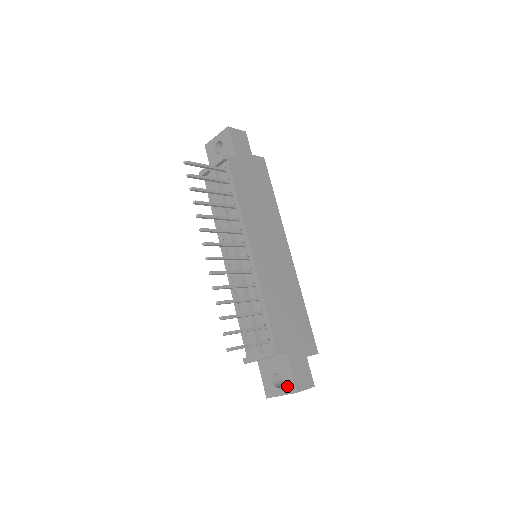
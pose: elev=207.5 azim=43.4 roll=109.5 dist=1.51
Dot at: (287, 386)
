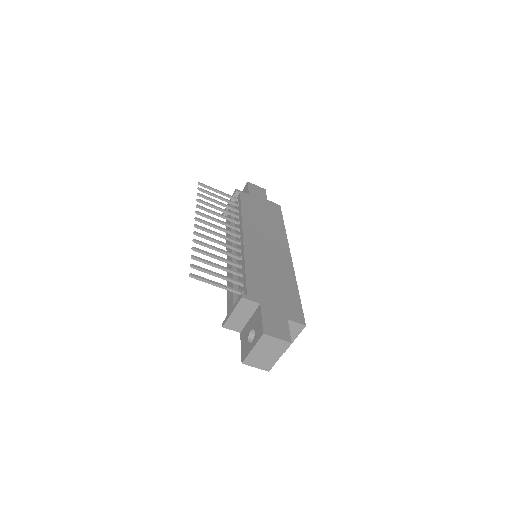
Dot at: (257, 335)
